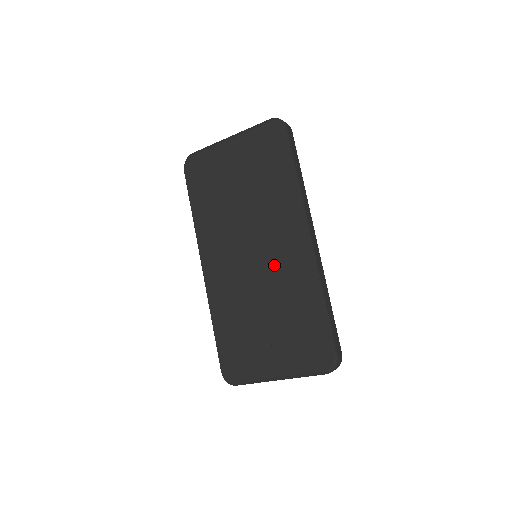
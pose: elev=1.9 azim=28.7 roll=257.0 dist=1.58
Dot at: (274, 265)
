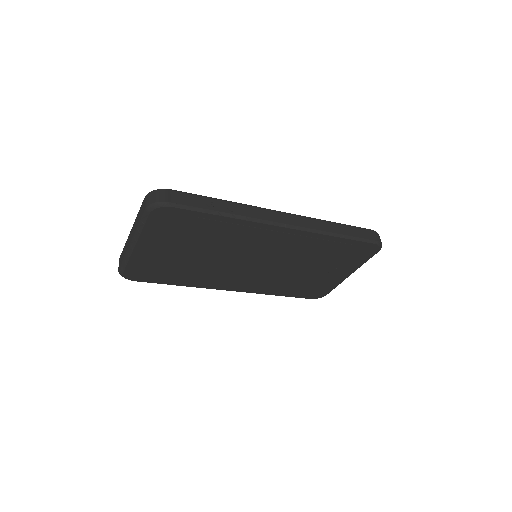
Dot at: (280, 254)
